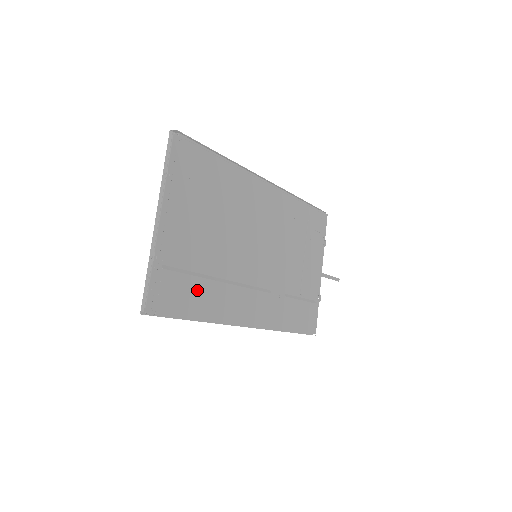
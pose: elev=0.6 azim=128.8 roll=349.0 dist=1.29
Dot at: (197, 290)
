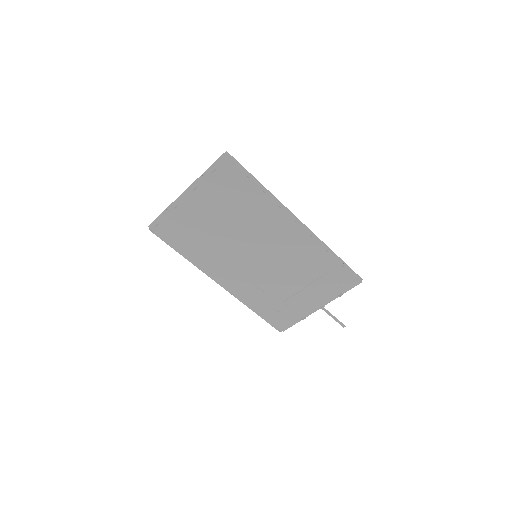
Dot at: (189, 241)
